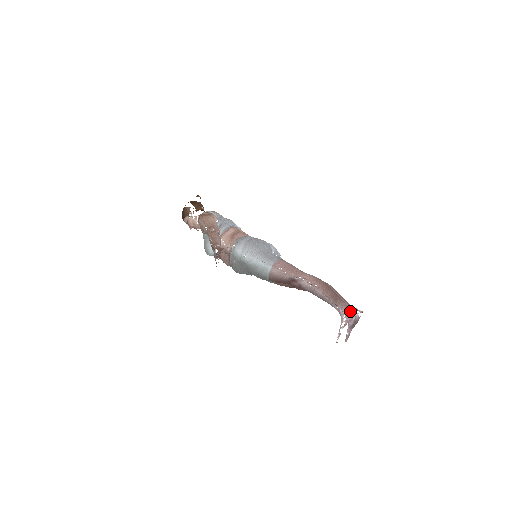
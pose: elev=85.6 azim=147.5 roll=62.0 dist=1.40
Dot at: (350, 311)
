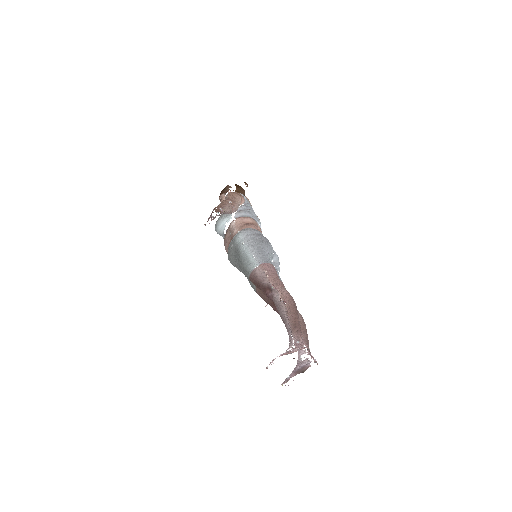
Dot at: (300, 345)
